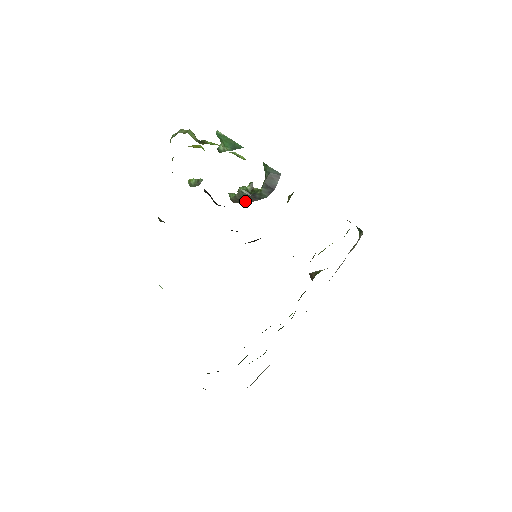
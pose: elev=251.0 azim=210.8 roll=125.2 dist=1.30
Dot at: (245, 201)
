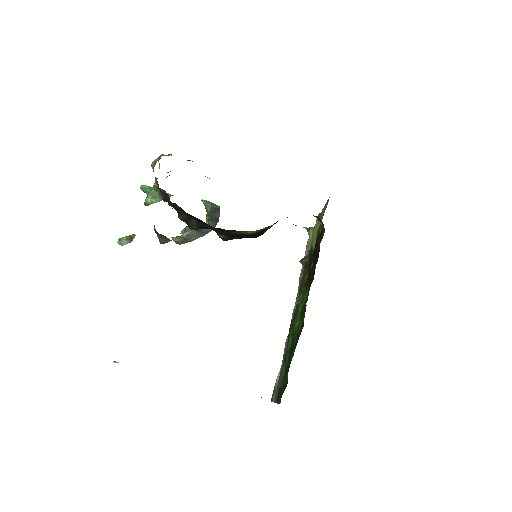
Dot at: (193, 239)
